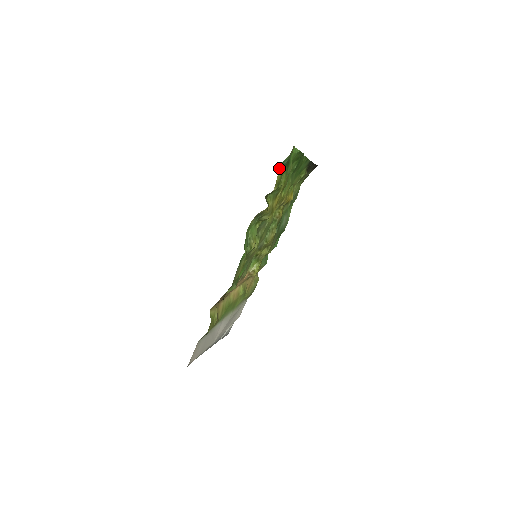
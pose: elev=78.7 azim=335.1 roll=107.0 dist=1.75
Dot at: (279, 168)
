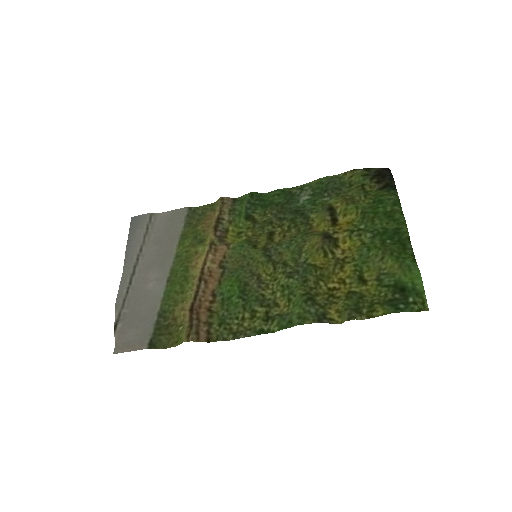
Dot at: (392, 312)
